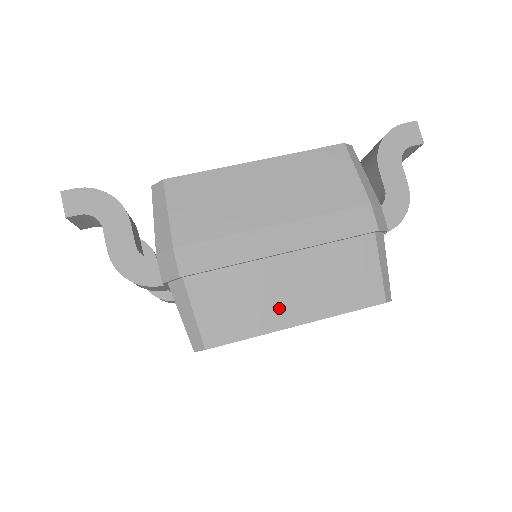
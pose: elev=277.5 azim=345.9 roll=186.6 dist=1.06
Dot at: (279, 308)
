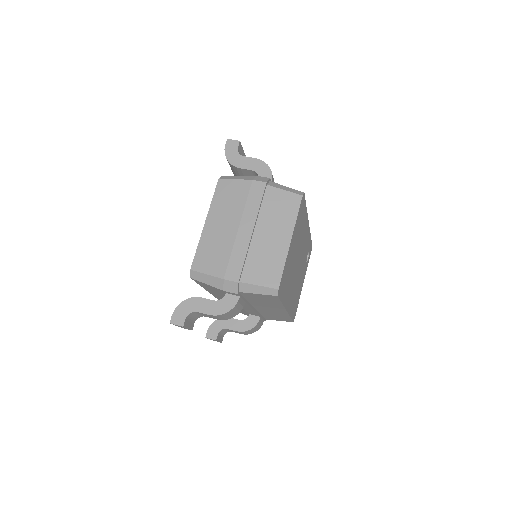
Dot at: (278, 246)
